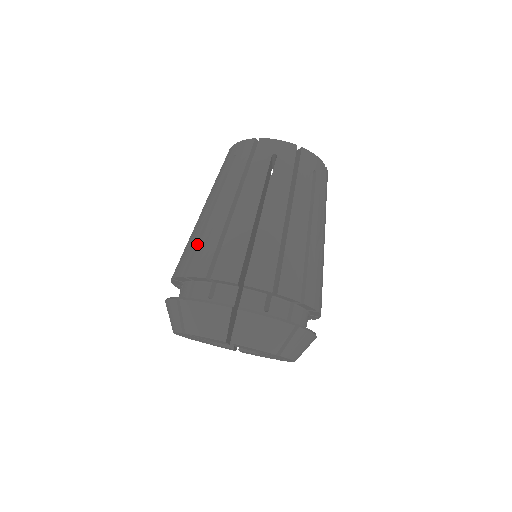
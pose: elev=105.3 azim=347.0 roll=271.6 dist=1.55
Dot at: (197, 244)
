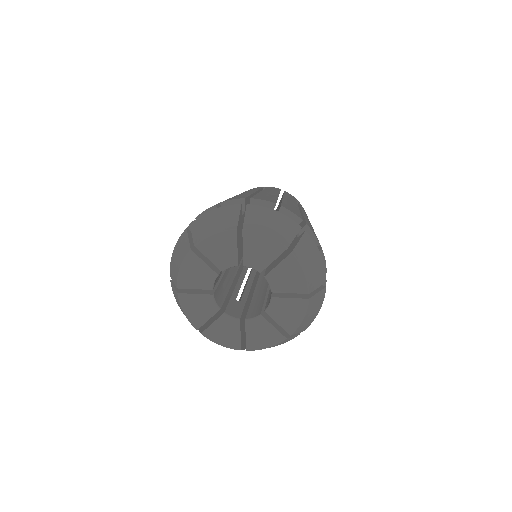
Dot at: (250, 196)
